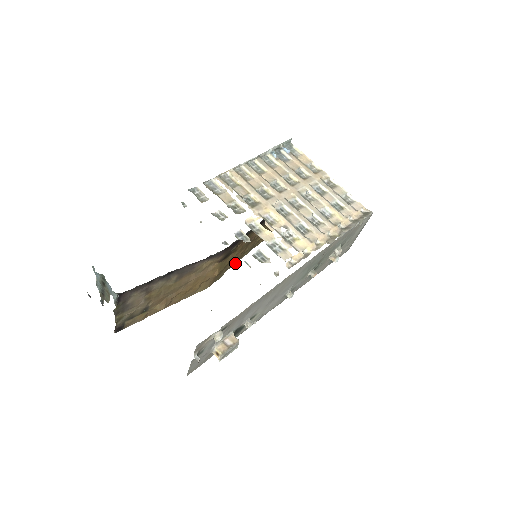
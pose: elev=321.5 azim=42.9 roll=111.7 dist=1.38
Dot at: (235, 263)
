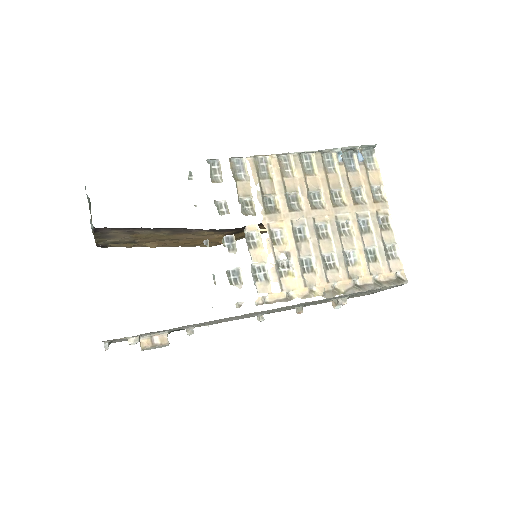
Dot at: occluded
